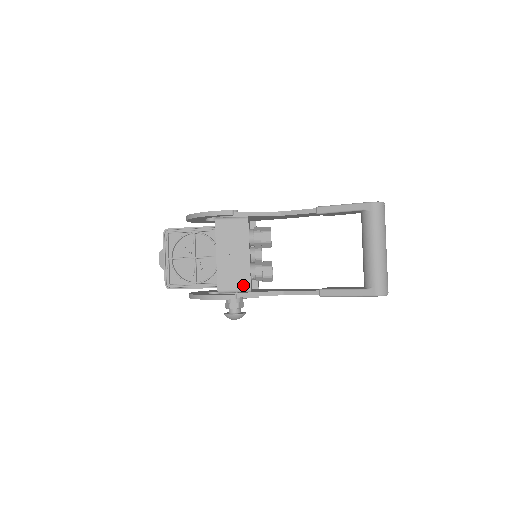
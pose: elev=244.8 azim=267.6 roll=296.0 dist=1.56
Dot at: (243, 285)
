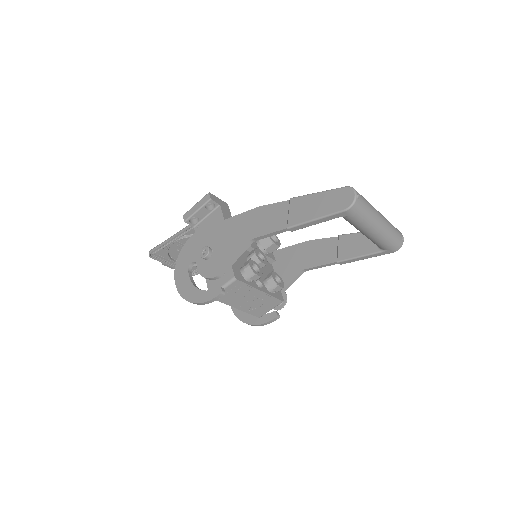
Dot at: (275, 304)
